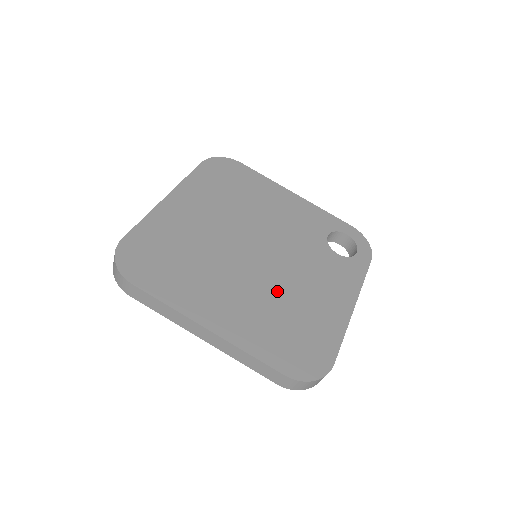
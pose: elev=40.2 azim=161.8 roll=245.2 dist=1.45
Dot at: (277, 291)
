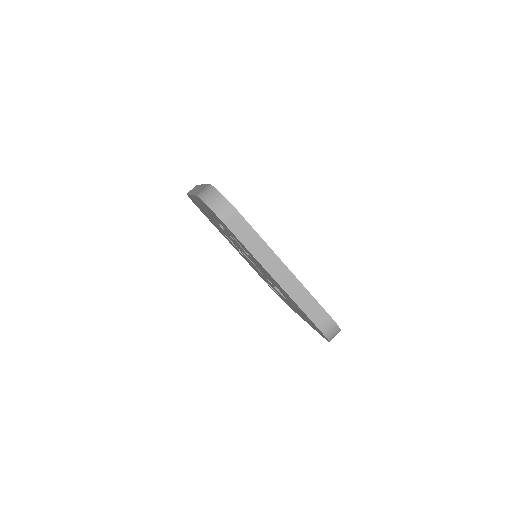
Dot at: occluded
